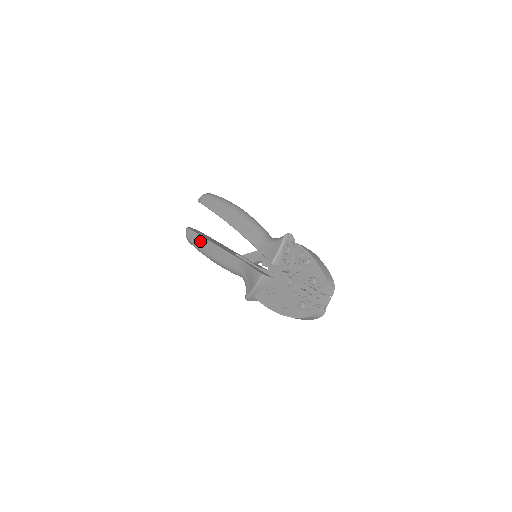
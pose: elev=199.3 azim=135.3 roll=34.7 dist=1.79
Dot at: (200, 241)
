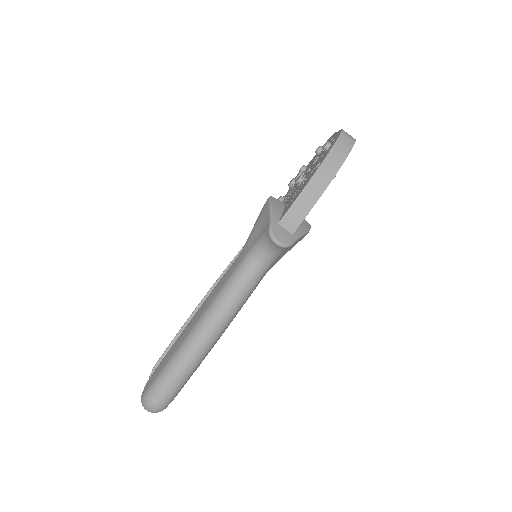
Dot at: (171, 350)
